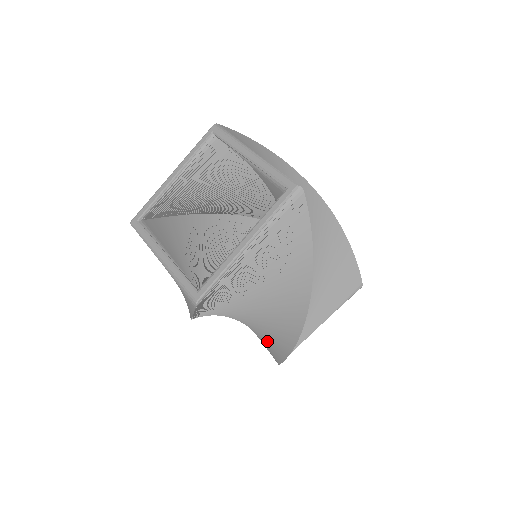
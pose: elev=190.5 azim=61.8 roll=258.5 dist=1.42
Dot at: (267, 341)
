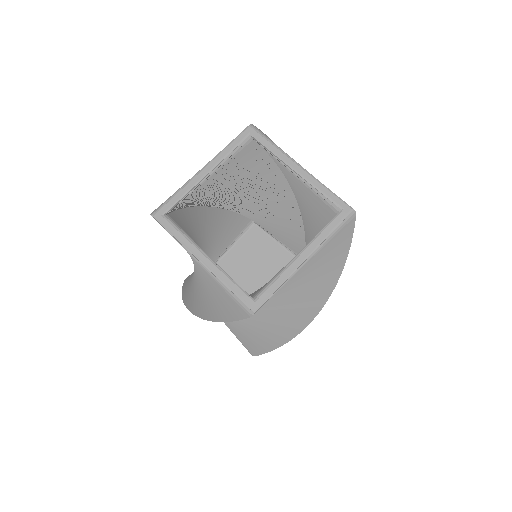
Dot at: (249, 335)
